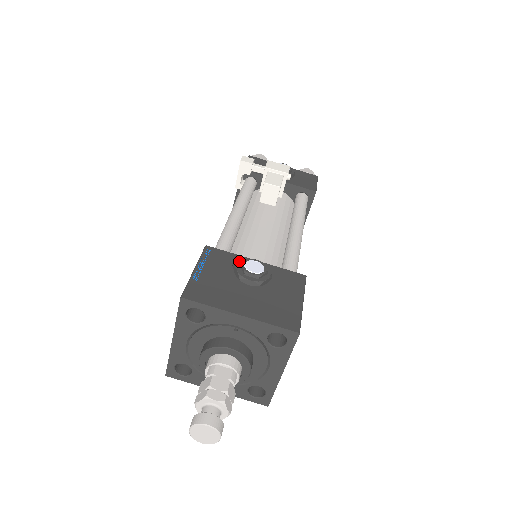
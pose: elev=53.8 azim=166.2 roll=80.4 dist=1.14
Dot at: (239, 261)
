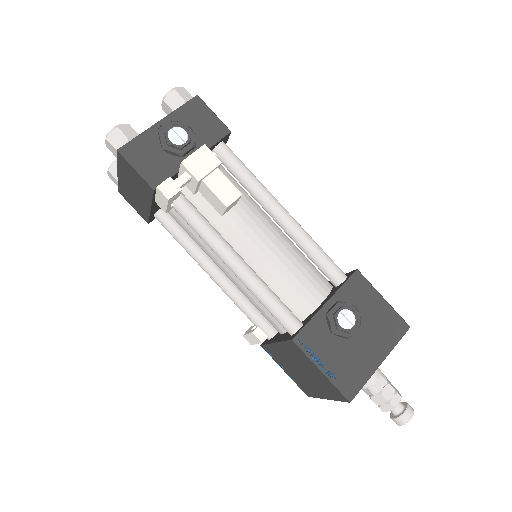
Dot at: (331, 326)
